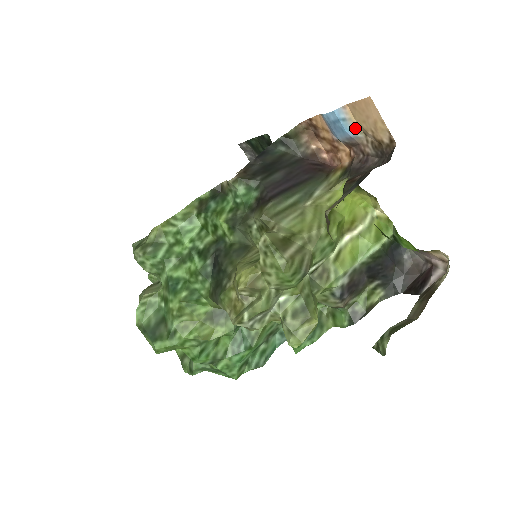
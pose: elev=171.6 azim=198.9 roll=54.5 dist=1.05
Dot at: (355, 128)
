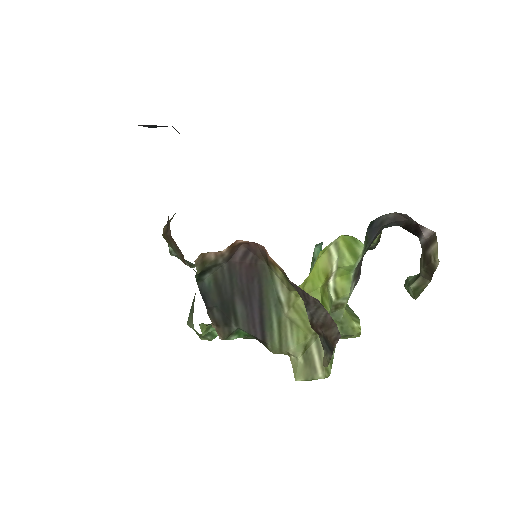
Dot at: occluded
